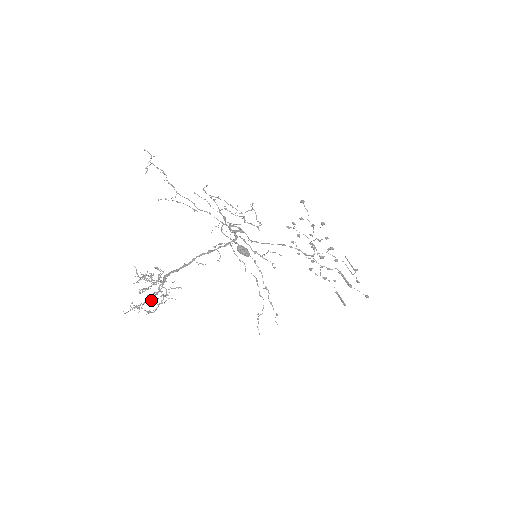
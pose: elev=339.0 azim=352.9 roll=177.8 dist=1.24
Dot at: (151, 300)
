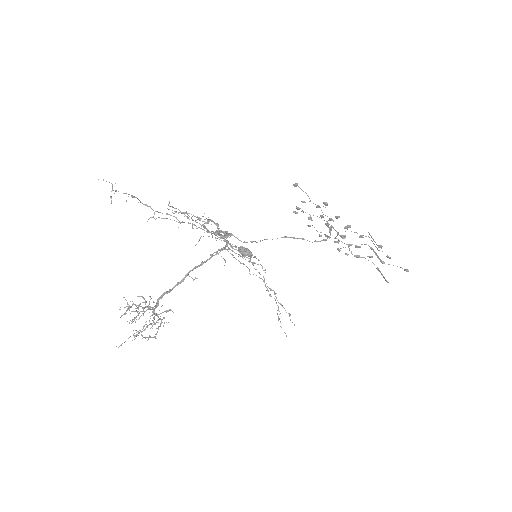
Dot at: occluded
